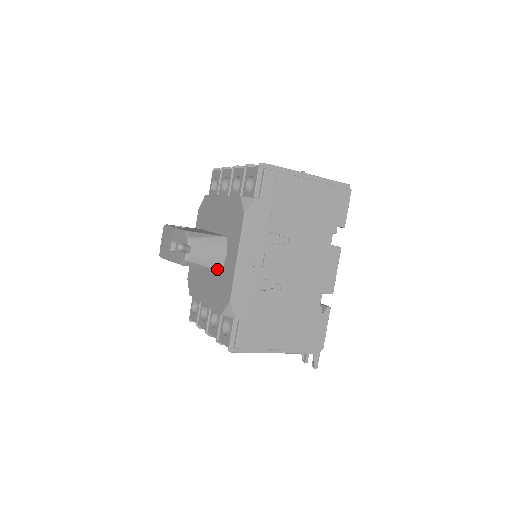
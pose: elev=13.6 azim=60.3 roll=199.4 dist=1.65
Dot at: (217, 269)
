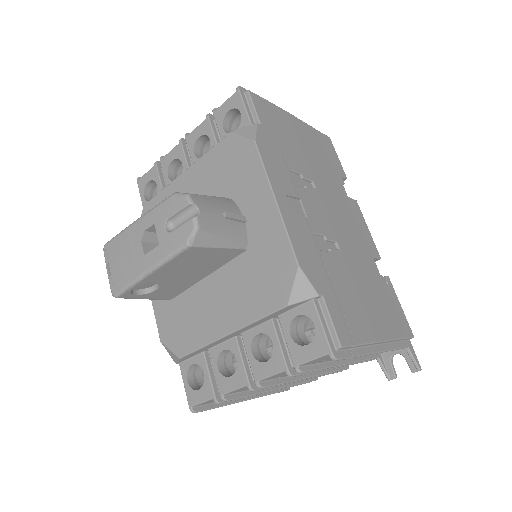
Dot at: (241, 246)
